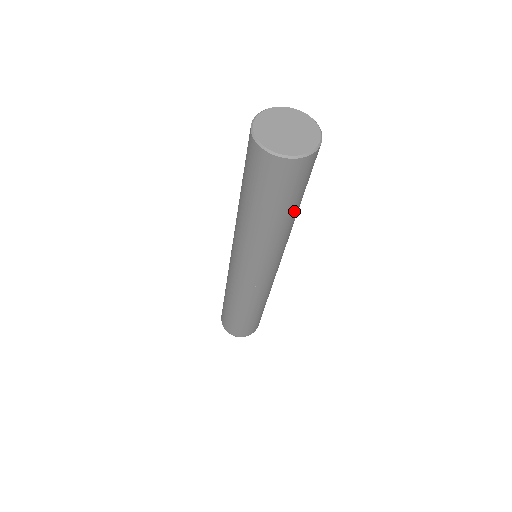
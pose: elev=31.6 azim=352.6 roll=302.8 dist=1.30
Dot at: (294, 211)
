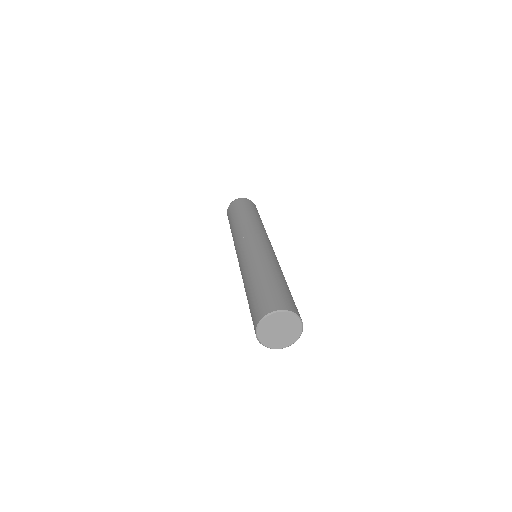
Dot at: occluded
